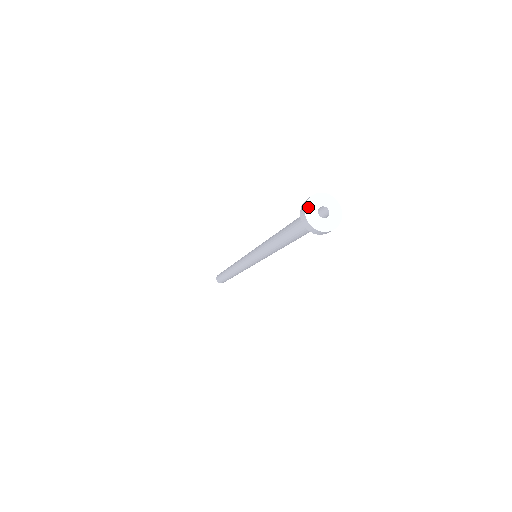
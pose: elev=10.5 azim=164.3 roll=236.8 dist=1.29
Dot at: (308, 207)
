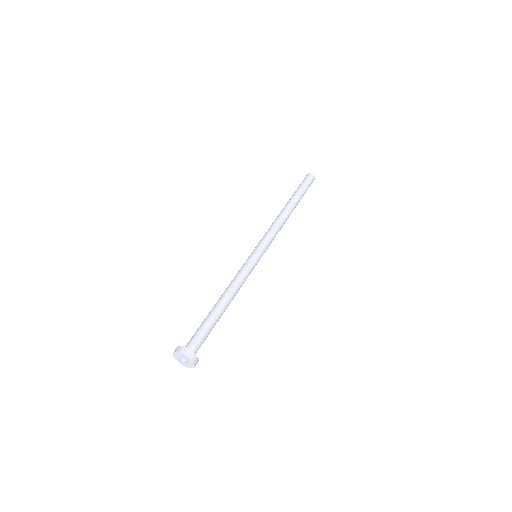
Dot at: (175, 357)
